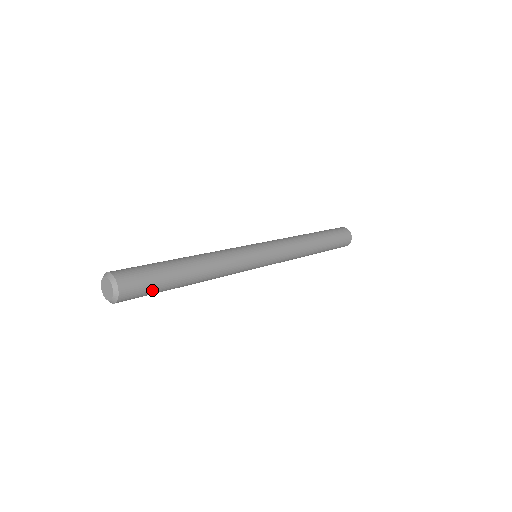
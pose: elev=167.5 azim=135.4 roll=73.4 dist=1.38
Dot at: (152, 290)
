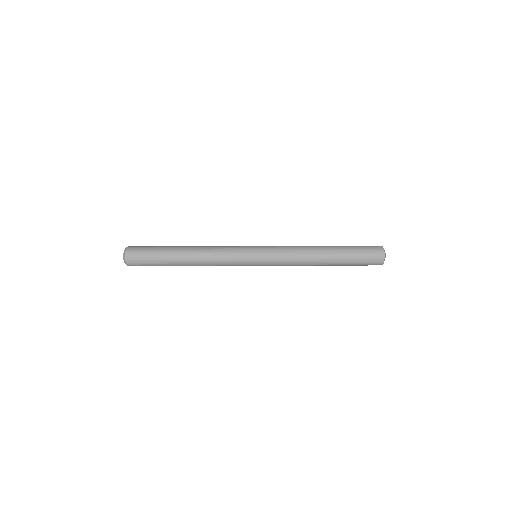
Dot at: (150, 255)
